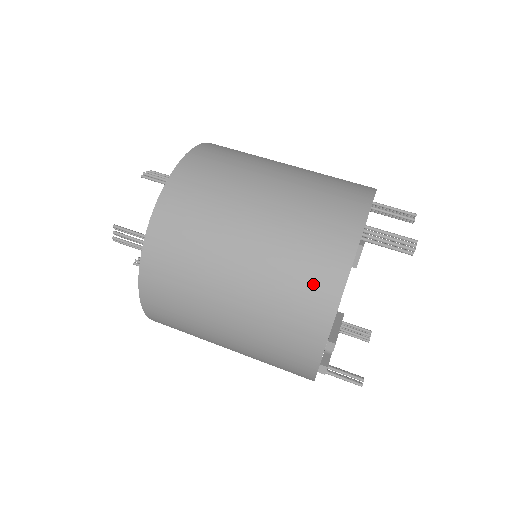
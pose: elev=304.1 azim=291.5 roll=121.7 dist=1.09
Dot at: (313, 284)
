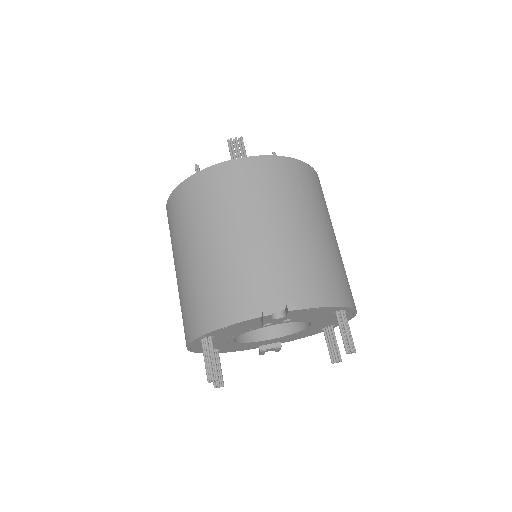
Dot at: (308, 284)
